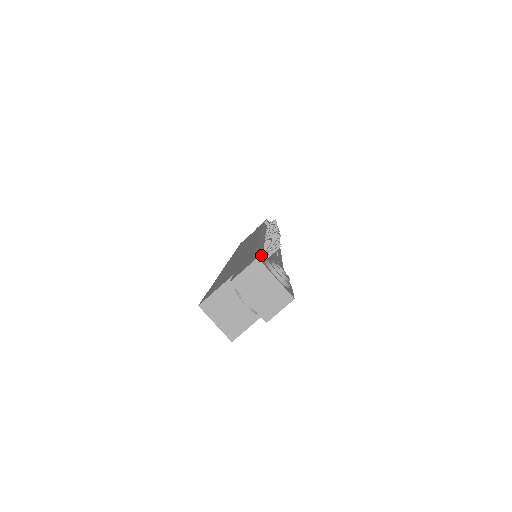
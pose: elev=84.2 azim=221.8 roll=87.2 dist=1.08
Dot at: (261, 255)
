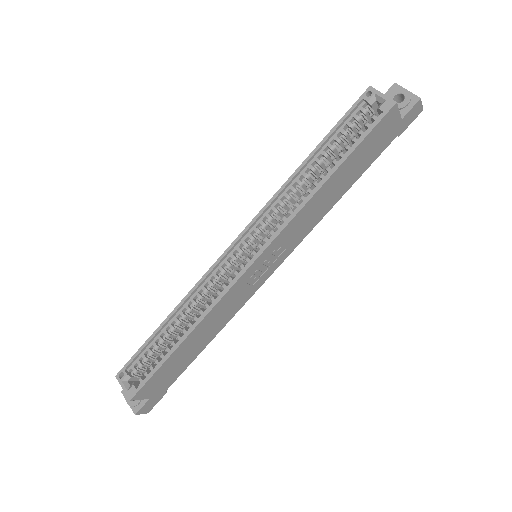
Dot at: occluded
